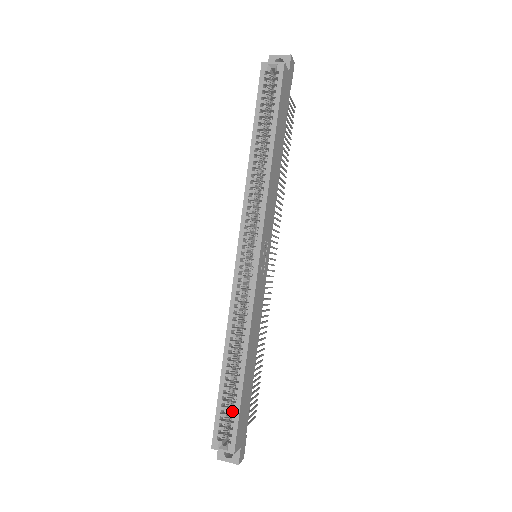
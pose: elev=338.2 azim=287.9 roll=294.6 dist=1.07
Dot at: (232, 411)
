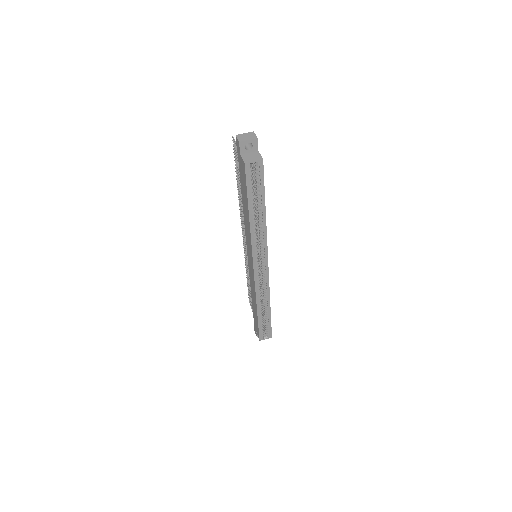
Dot at: (267, 326)
